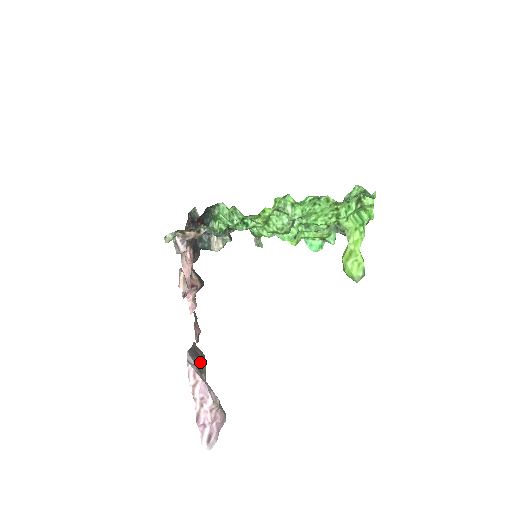
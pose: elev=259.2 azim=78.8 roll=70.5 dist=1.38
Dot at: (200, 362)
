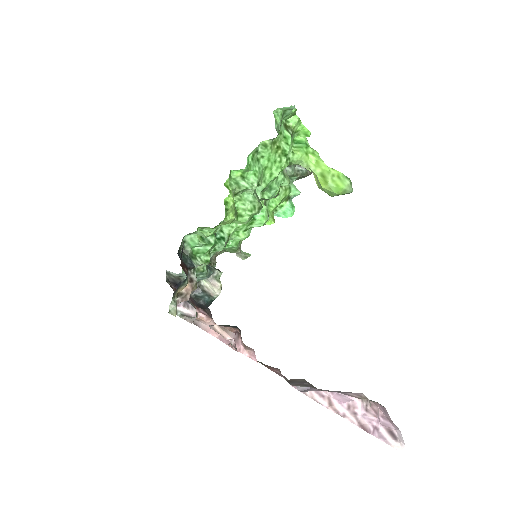
Dot at: occluded
